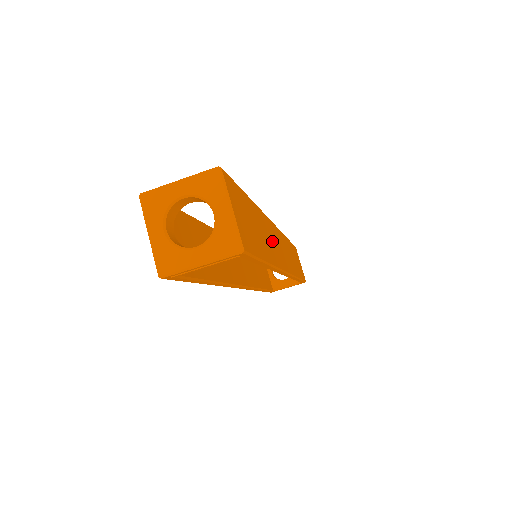
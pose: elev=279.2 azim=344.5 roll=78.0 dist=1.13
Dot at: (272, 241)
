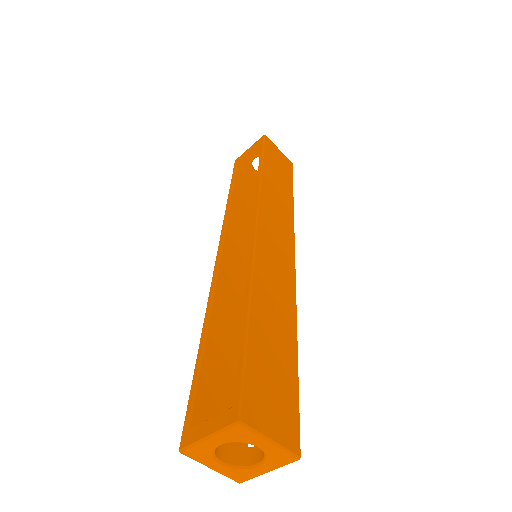
Dot at: (276, 281)
